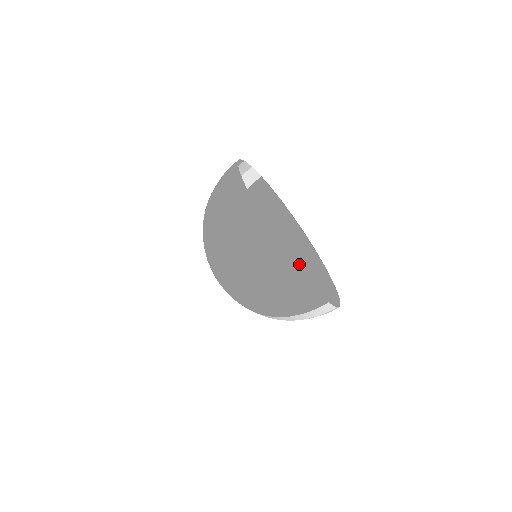
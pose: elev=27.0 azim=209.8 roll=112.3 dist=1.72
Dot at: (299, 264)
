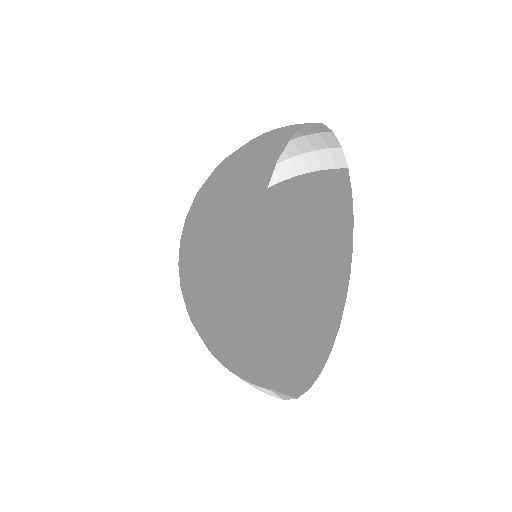
Dot at: (315, 301)
